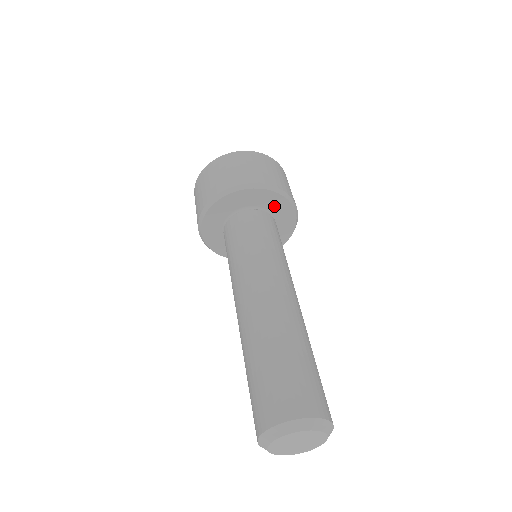
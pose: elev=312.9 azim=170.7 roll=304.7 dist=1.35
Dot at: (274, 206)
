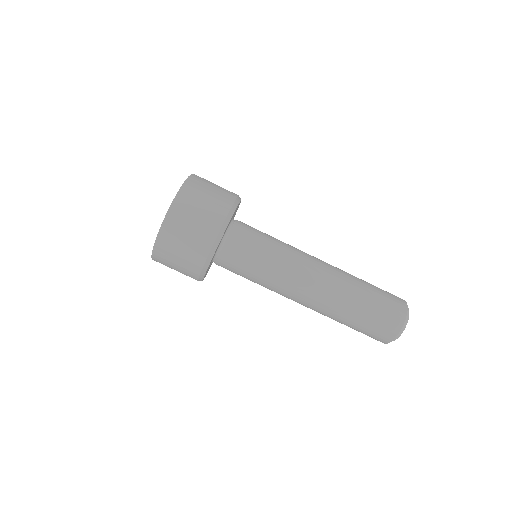
Dot at: (230, 221)
